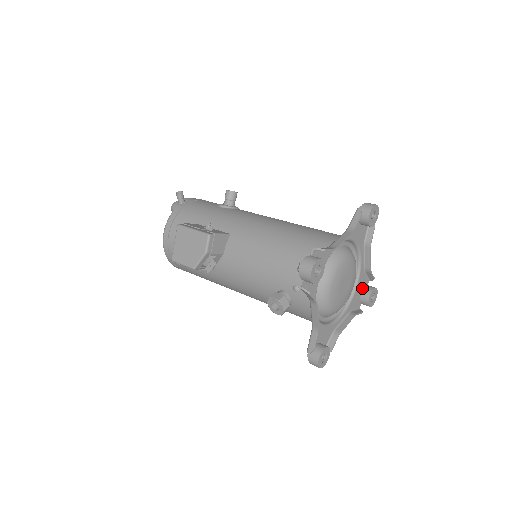
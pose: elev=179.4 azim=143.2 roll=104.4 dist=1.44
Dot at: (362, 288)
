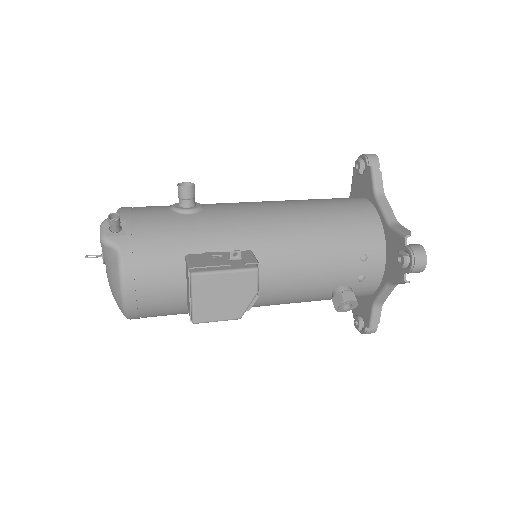
Dot at: occluded
